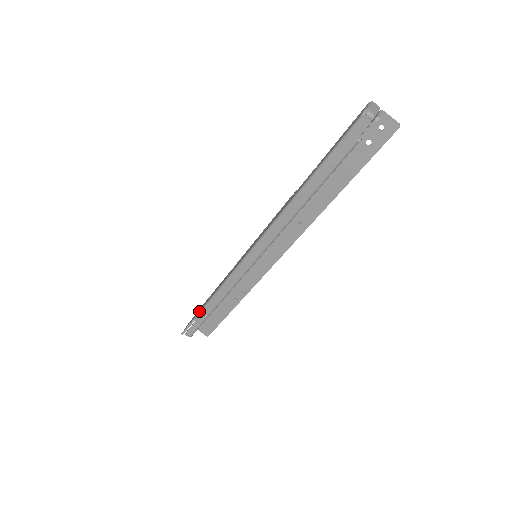
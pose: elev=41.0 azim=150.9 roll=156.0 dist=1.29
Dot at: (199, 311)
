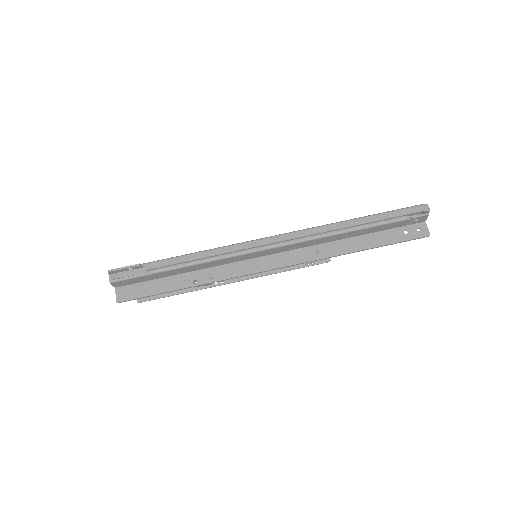
Dot at: (159, 260)
